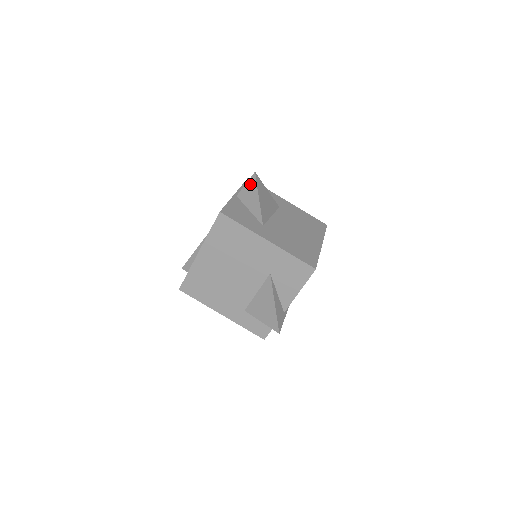
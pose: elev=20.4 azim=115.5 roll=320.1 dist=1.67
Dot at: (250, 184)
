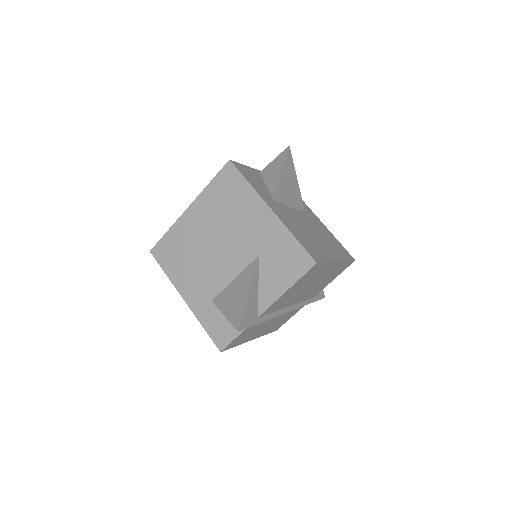
Dot at: (279, 158)
